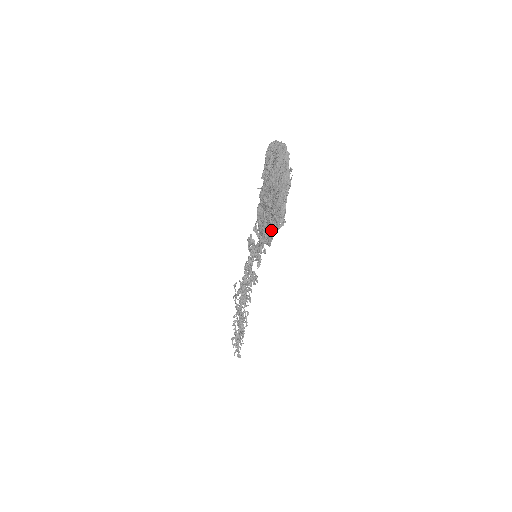
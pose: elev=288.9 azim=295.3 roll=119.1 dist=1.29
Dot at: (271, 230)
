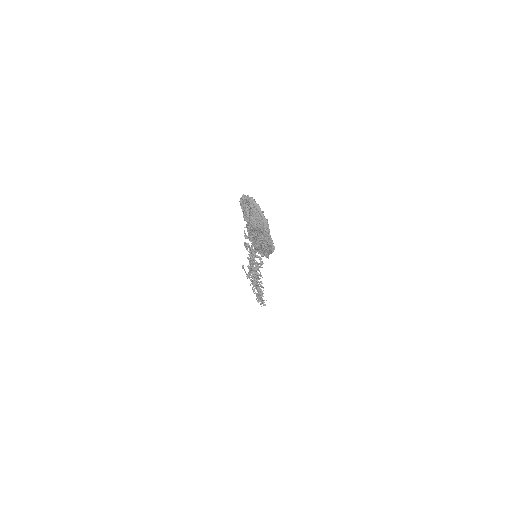
Dot at: (267, 253)
